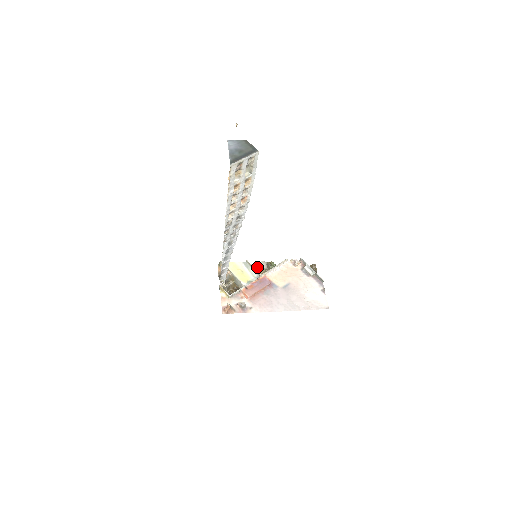
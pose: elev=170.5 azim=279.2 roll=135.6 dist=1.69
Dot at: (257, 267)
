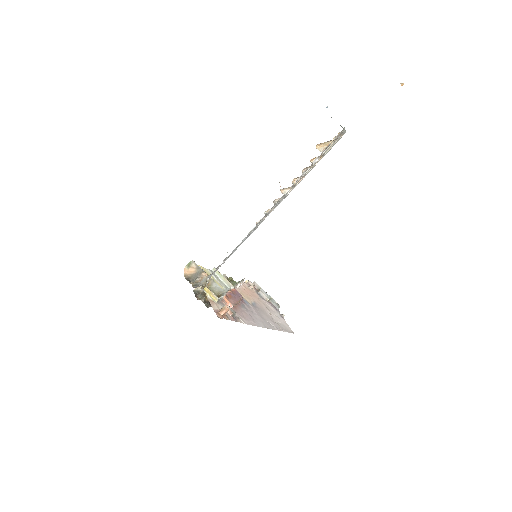
Dot at: occluded
